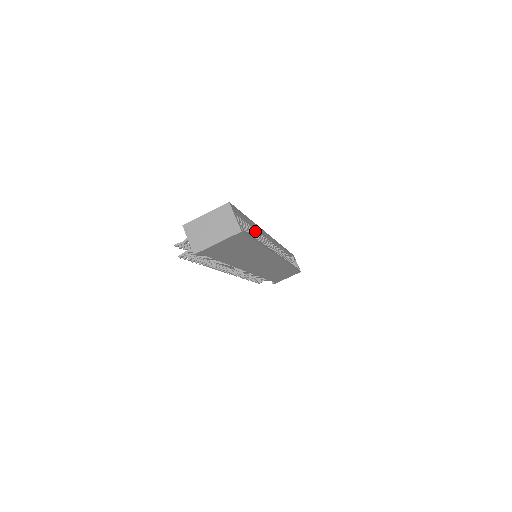
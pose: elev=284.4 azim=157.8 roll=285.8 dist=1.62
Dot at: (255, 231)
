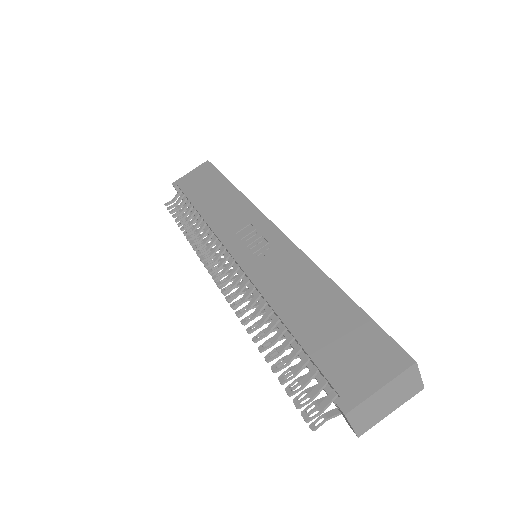
Dot at: occluded
